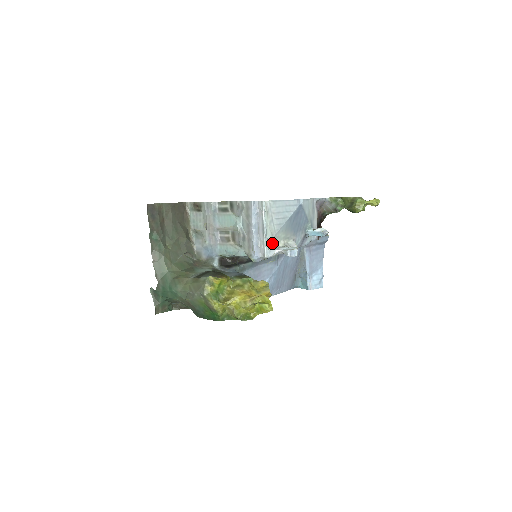
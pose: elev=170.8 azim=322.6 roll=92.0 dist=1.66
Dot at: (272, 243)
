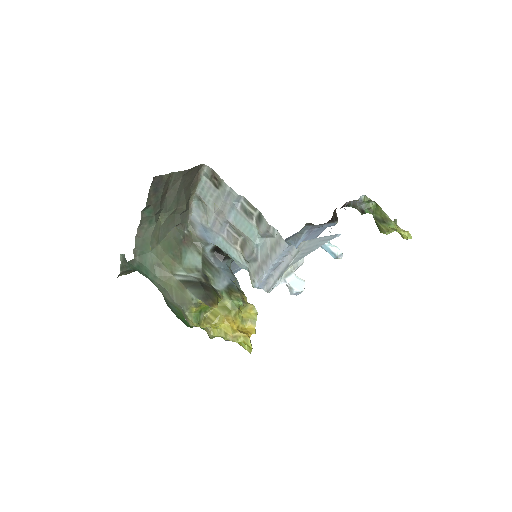
Dot at: occluded
